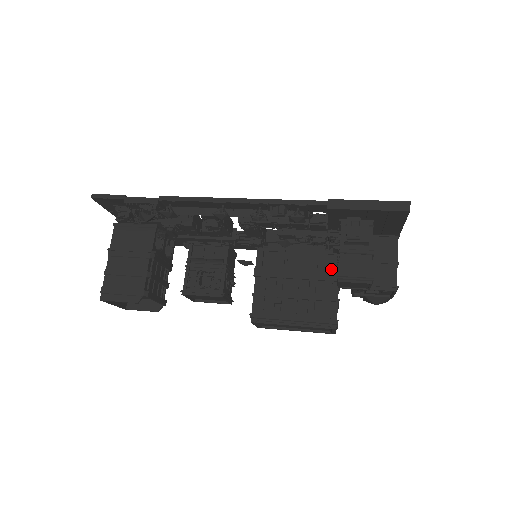
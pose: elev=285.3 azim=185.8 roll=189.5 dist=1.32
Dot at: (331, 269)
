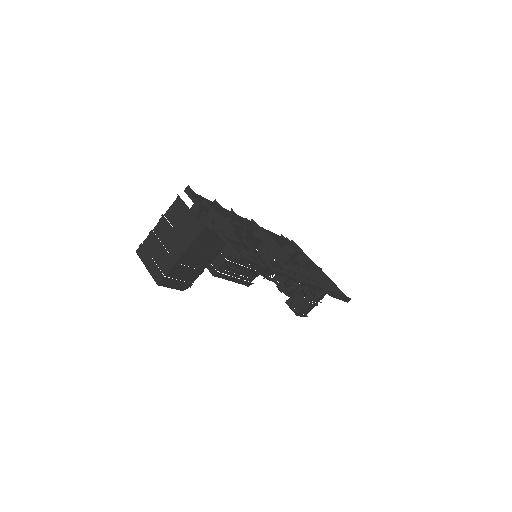
Dot at: occluded
